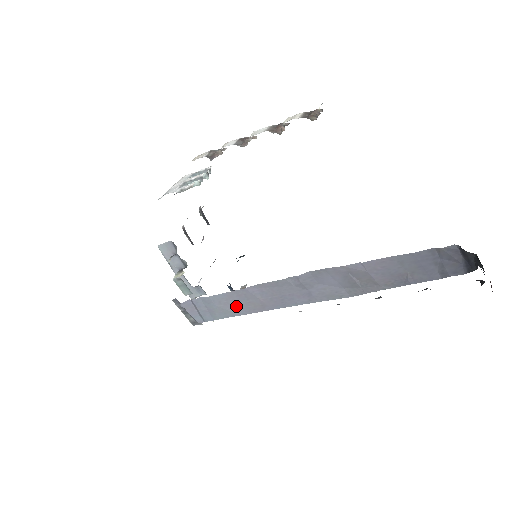
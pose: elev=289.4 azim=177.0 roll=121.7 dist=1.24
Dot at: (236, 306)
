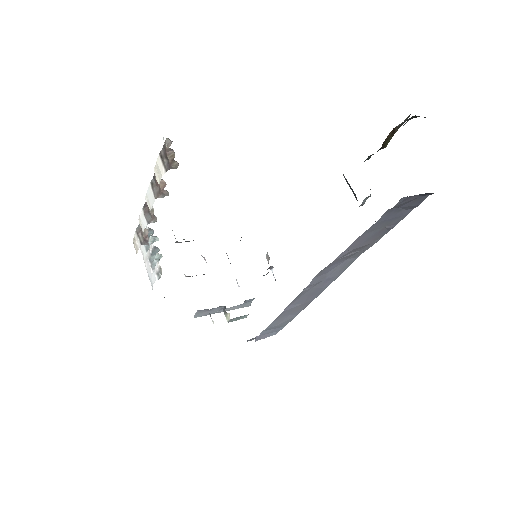
Dot at: (289, 316)
